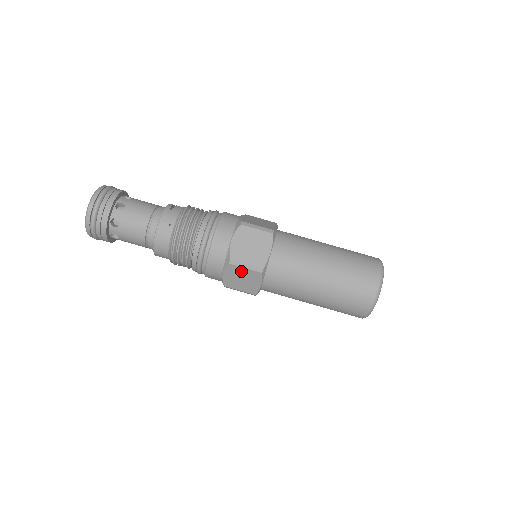
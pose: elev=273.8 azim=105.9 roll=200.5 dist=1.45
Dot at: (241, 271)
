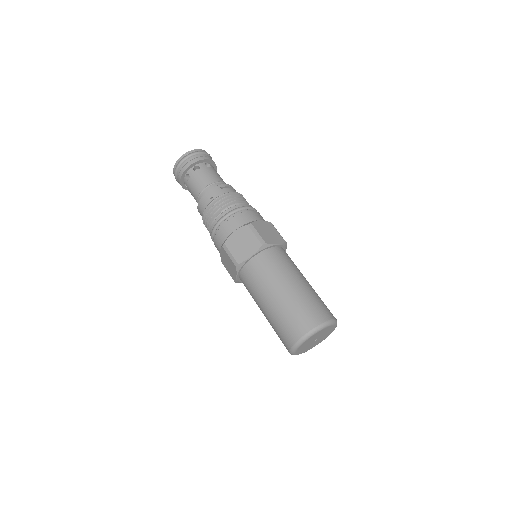
Dot at: (228, 257)
